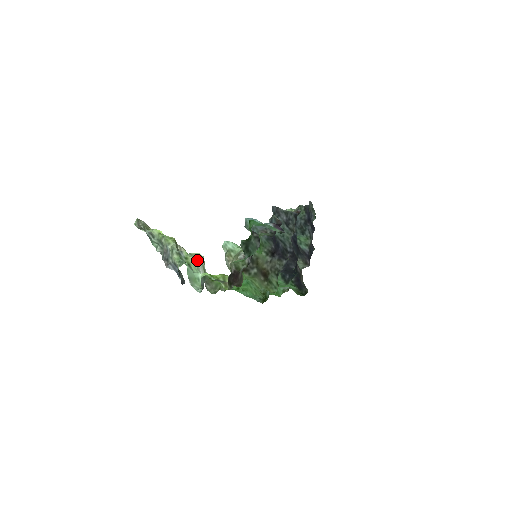
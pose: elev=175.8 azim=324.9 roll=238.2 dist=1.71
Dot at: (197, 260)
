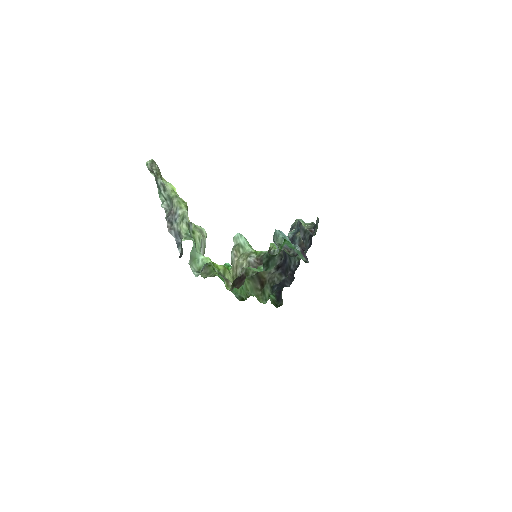
Dot at: (202, 238)
